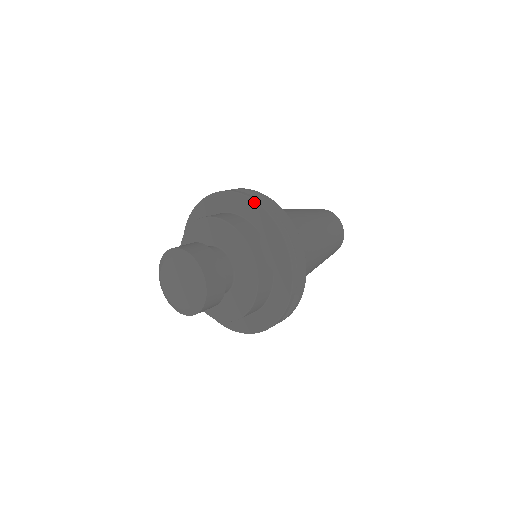
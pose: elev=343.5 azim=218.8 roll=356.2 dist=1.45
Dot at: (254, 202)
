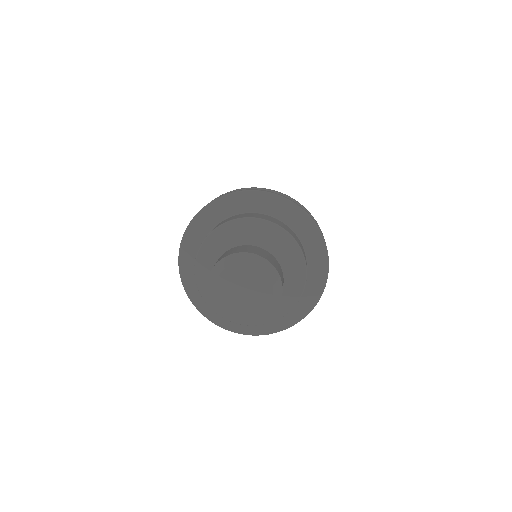
Dot at: (250, 192)
